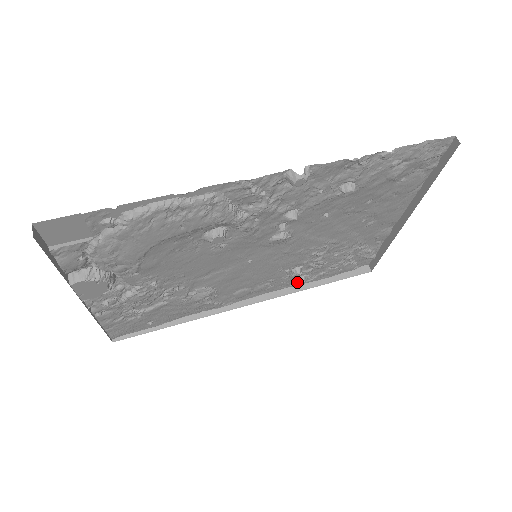
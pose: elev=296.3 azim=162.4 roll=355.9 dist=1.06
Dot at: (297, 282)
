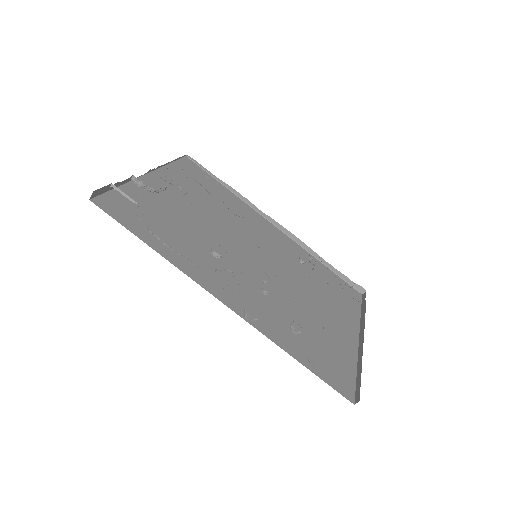
Dot at: occluded
